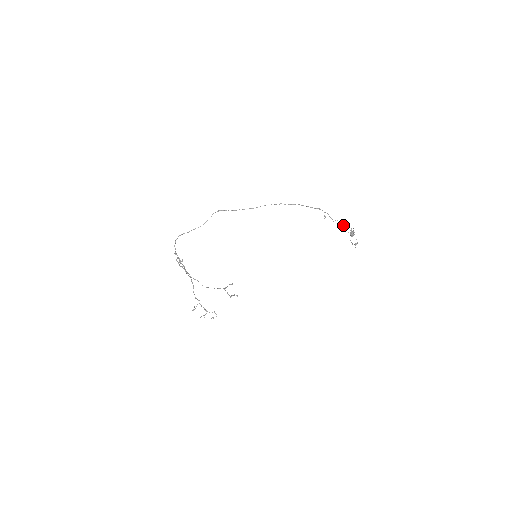
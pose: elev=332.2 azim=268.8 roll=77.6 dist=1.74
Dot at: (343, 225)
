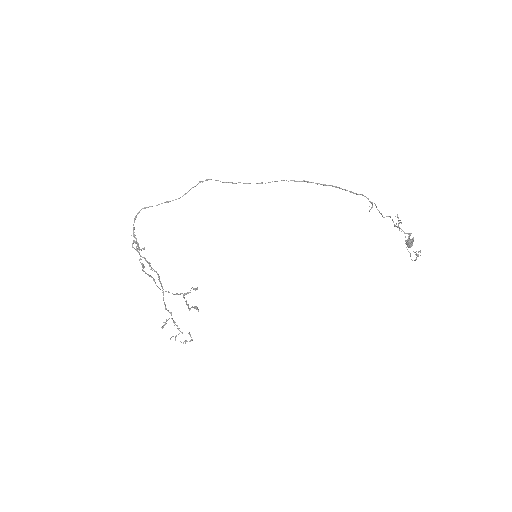
Dot at: (399, 222)
